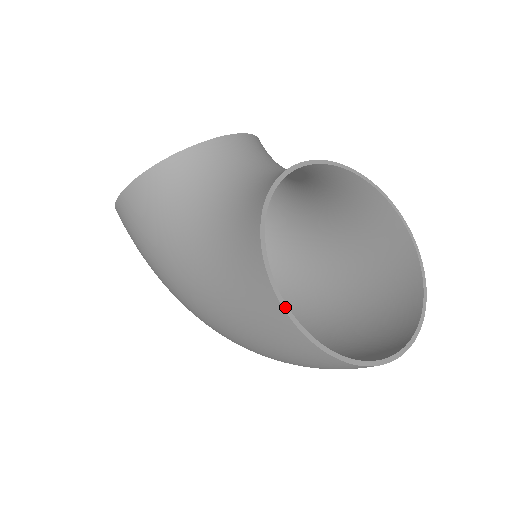
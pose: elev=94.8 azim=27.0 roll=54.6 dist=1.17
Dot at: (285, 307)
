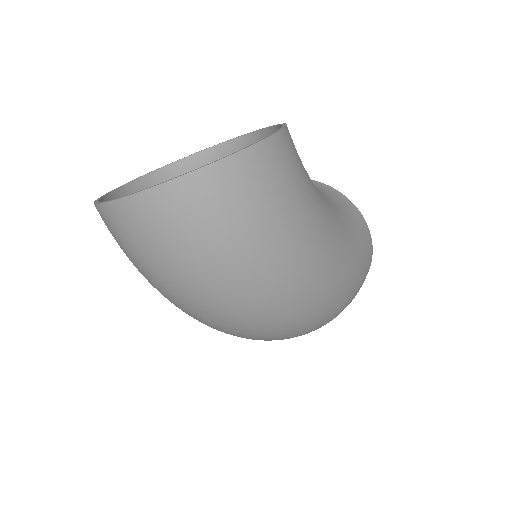
Dot at: (115, 189)
